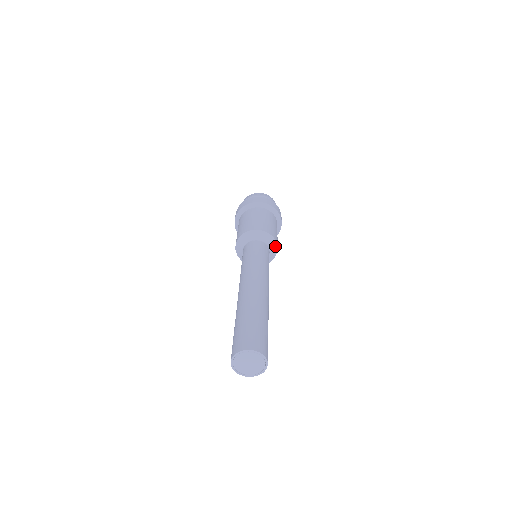
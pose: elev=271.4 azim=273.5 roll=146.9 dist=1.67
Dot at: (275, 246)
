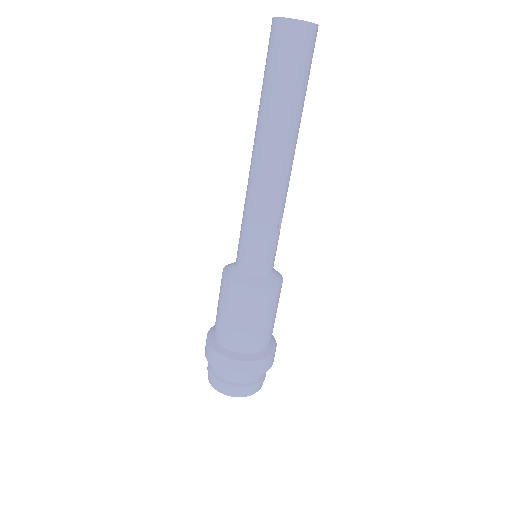
Dot at: (280, 278)
